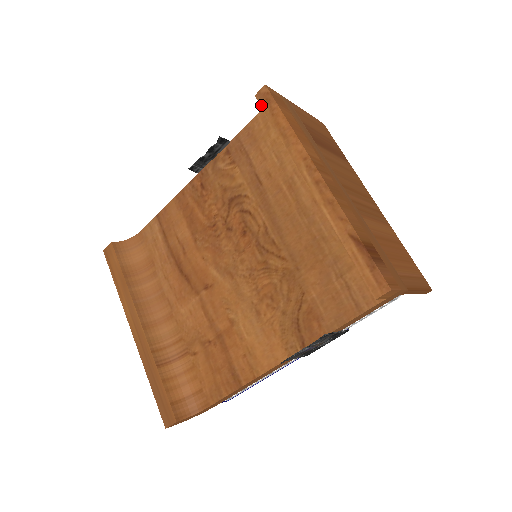
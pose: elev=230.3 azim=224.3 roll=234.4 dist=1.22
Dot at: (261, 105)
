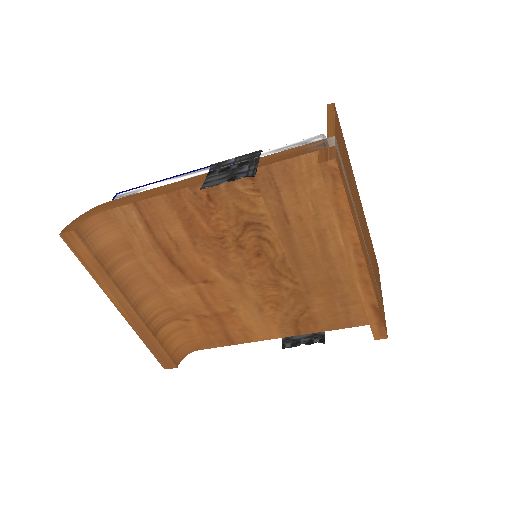
Dot at: (324, 178)
